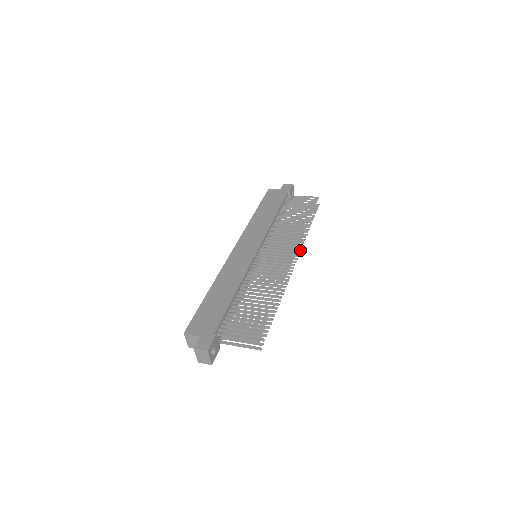
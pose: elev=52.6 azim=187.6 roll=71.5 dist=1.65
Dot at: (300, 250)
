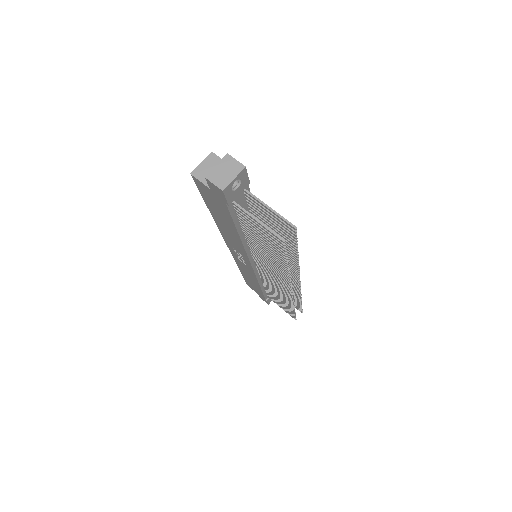
Dot at: occluded
